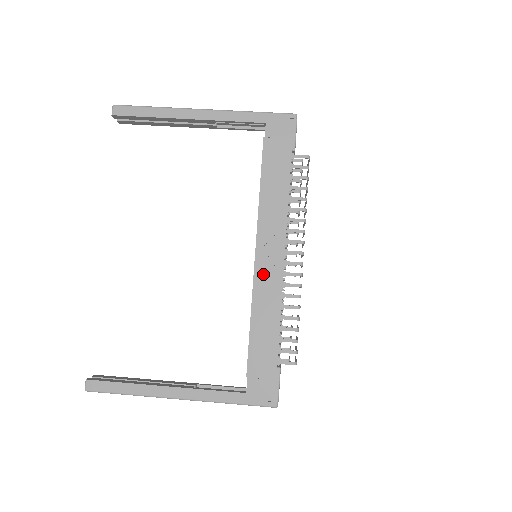
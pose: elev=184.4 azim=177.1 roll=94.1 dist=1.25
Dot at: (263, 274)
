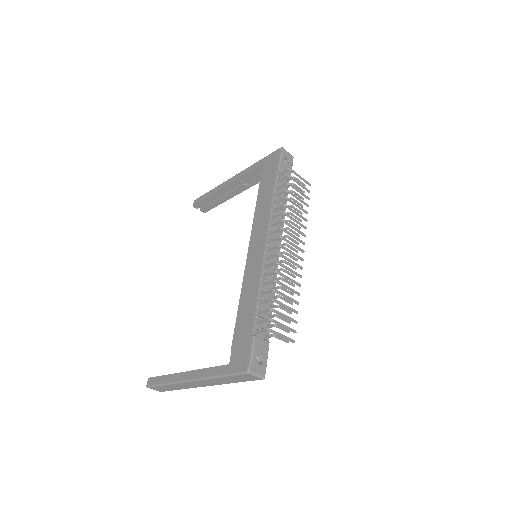
Dot at: (251, 263)
